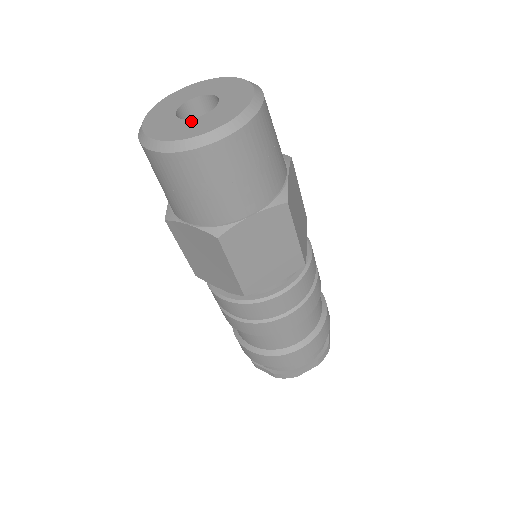
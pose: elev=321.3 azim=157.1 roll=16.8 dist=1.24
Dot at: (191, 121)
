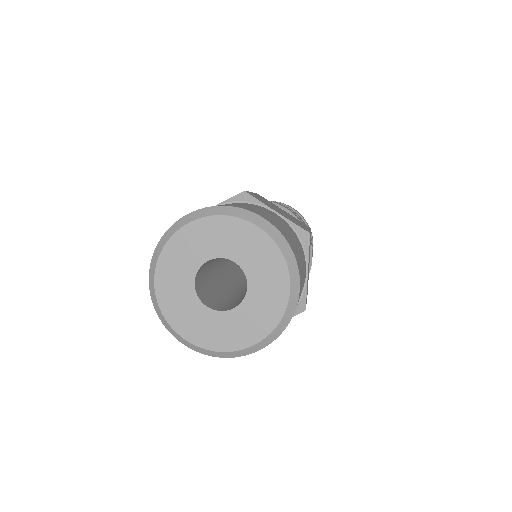
Dot at: (248, 303)
